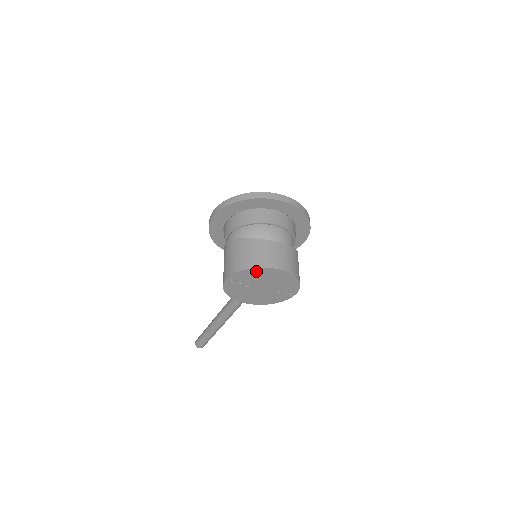
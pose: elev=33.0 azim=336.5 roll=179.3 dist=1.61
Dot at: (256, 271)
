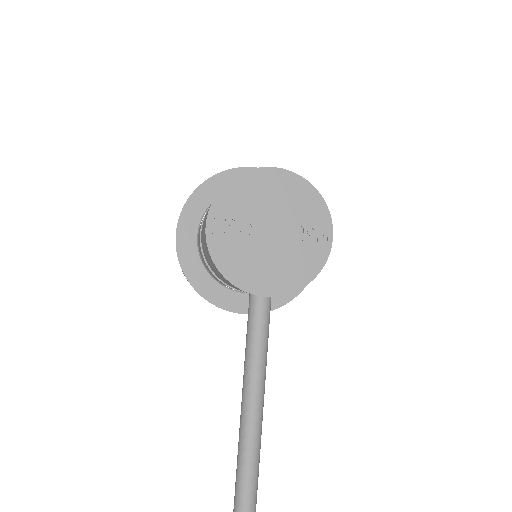
Dot at: (245, 183)
